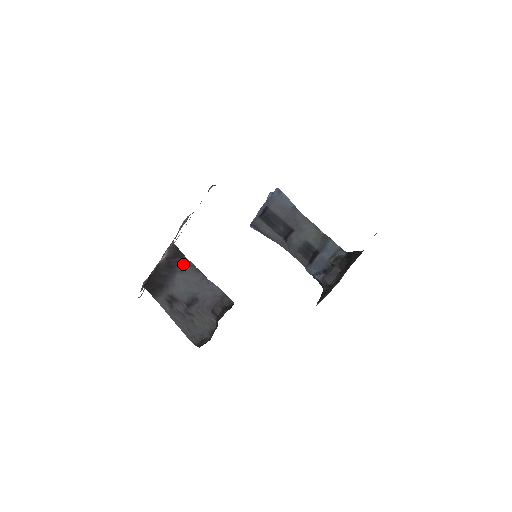
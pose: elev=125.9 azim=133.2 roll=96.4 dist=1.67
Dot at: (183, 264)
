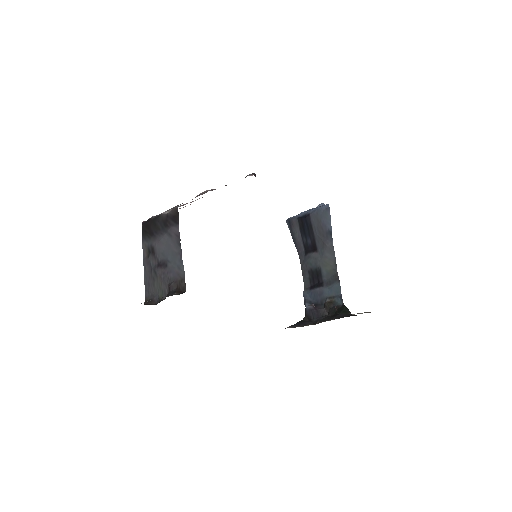
Dot at: (174, 230)
